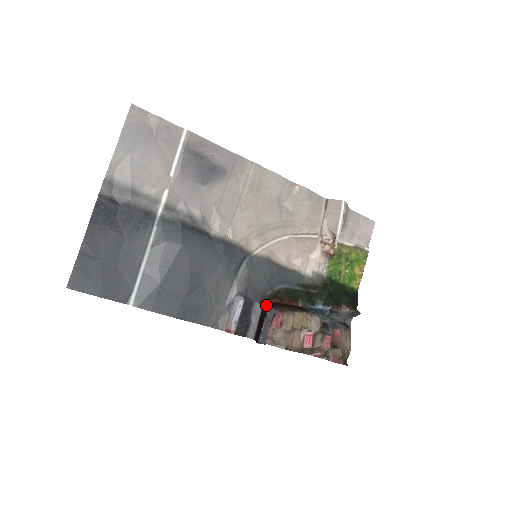
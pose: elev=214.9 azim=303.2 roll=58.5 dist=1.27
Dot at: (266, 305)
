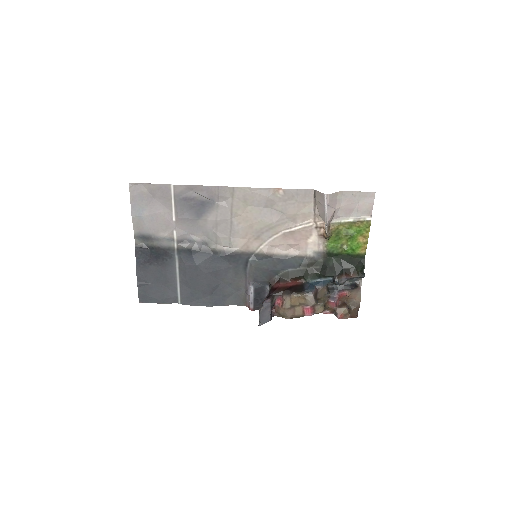
Dot at: (270, 291)
